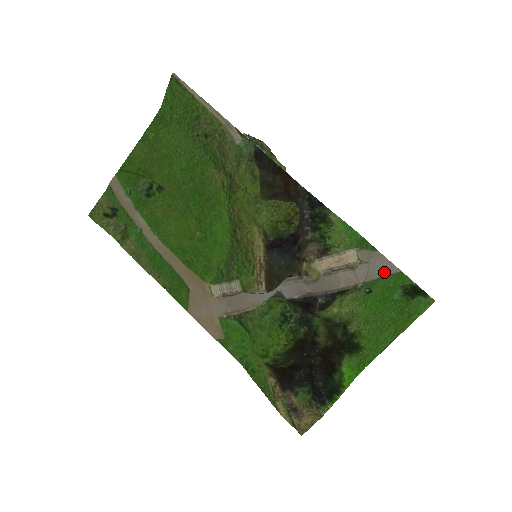
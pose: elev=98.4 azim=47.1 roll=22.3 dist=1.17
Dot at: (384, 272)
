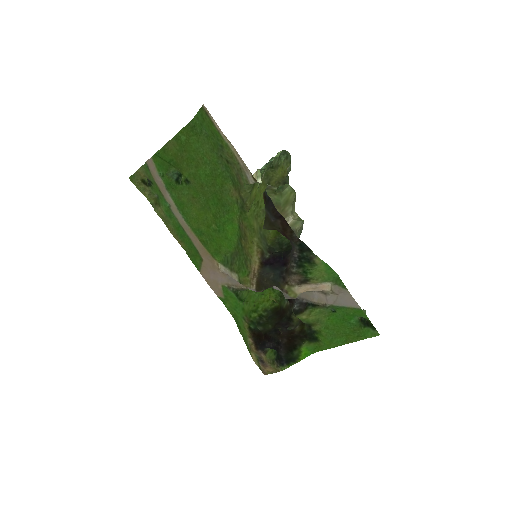
Dot at: (348, 304)
